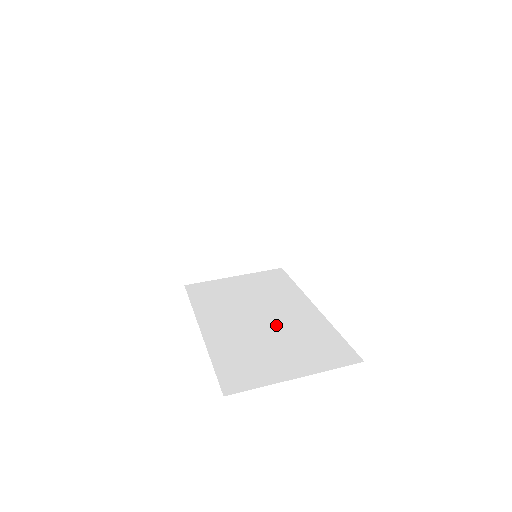
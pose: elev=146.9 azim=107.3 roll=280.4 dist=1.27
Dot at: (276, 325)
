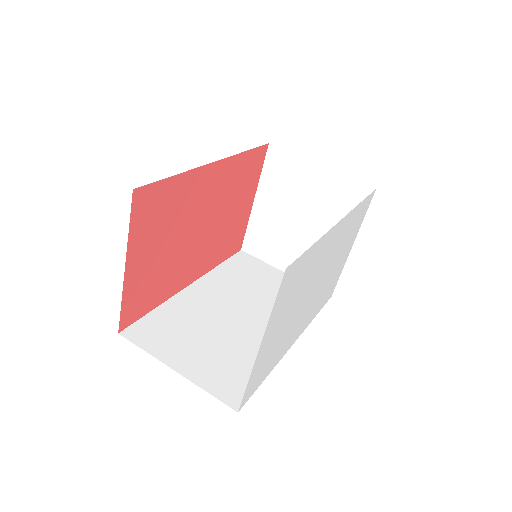
Dot at: (238, 328)
